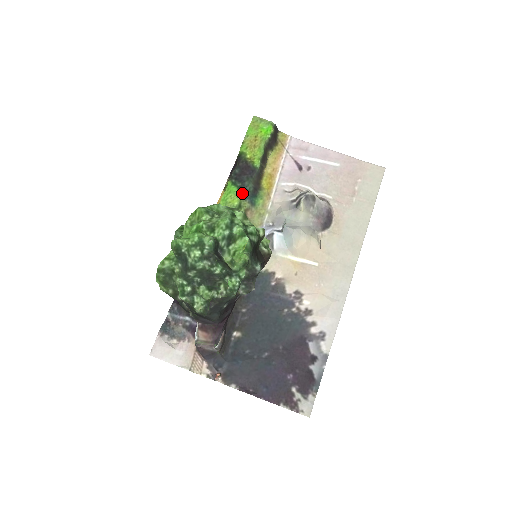
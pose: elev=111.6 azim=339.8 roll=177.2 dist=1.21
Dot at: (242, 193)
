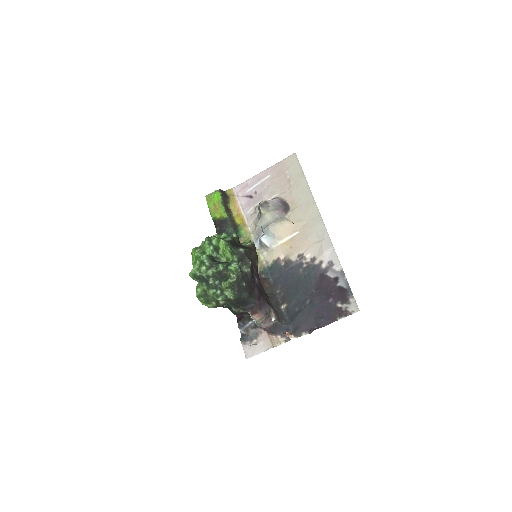
Dot at: occluded
